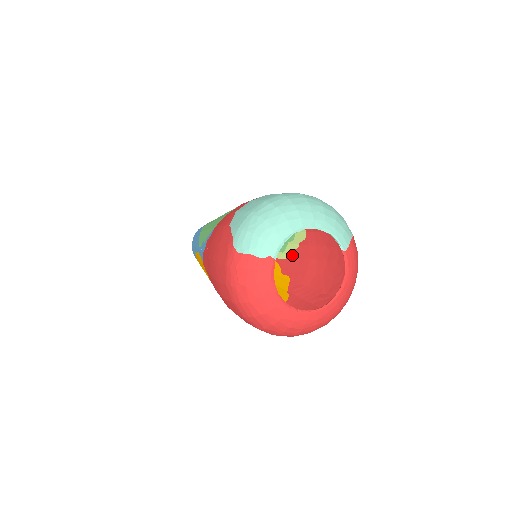
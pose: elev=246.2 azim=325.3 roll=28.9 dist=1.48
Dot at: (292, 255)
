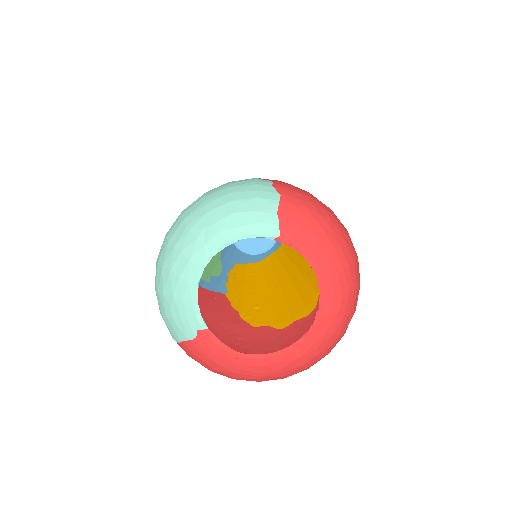
Dot at: occluded
